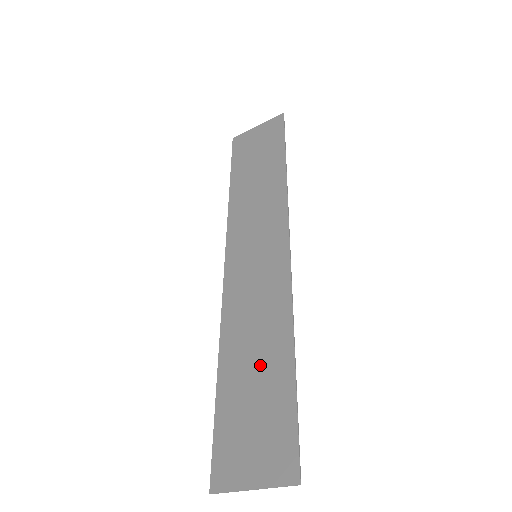
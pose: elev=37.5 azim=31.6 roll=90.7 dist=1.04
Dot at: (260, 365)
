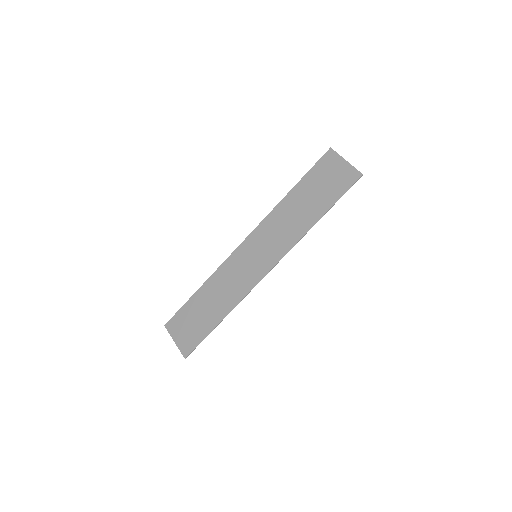
Dot at: (211, 307)
